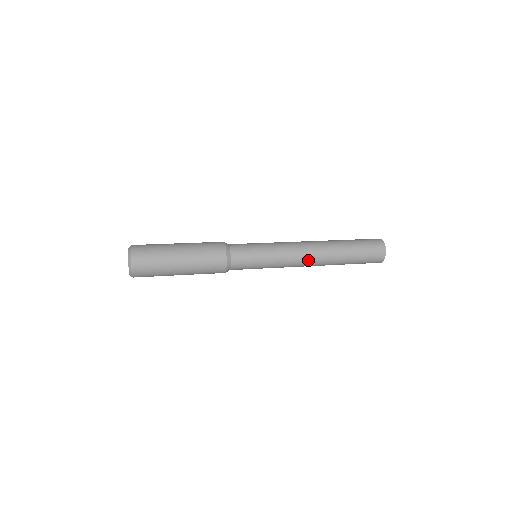
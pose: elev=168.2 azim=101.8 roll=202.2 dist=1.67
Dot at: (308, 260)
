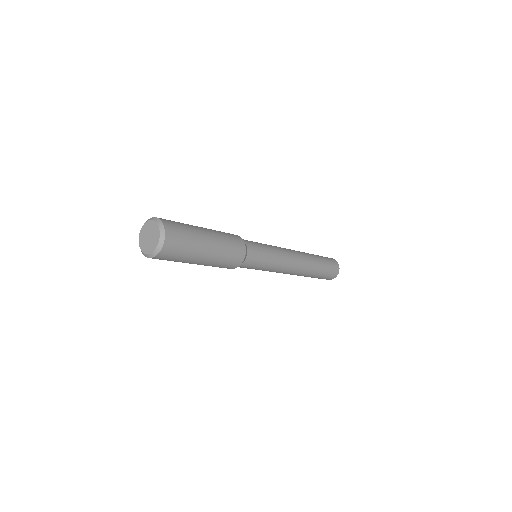
Dot at: (294, 270)
